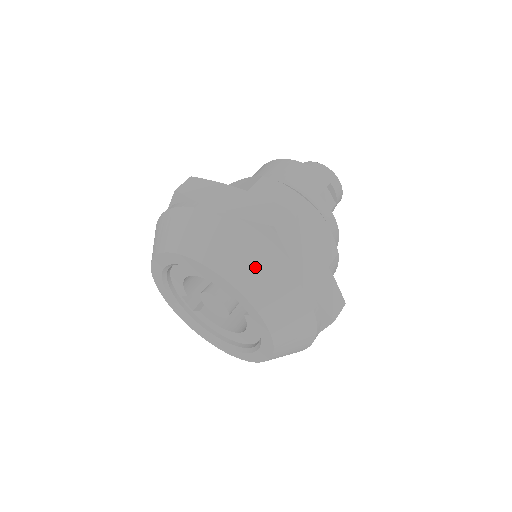
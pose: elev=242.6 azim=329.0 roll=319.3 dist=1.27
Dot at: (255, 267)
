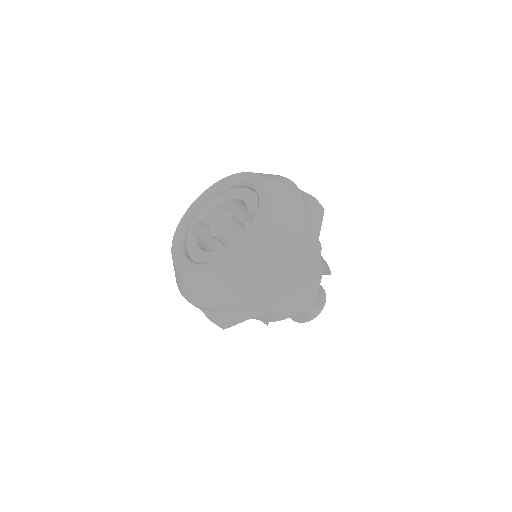
Dot at: (289, 198)
